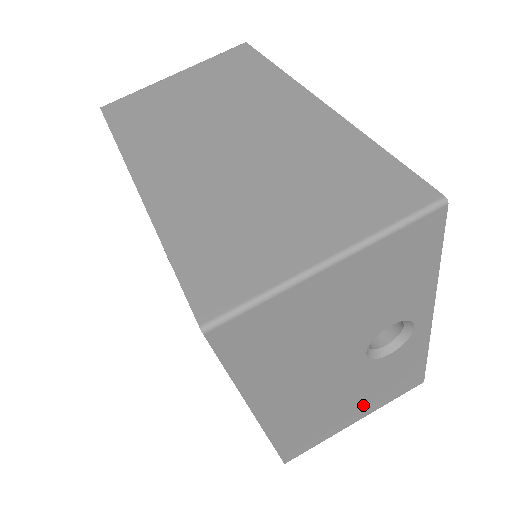
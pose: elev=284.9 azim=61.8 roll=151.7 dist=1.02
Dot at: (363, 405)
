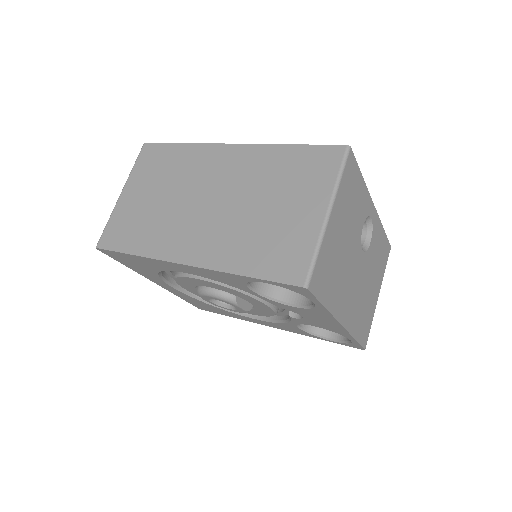
Dot at: (376, 283)
